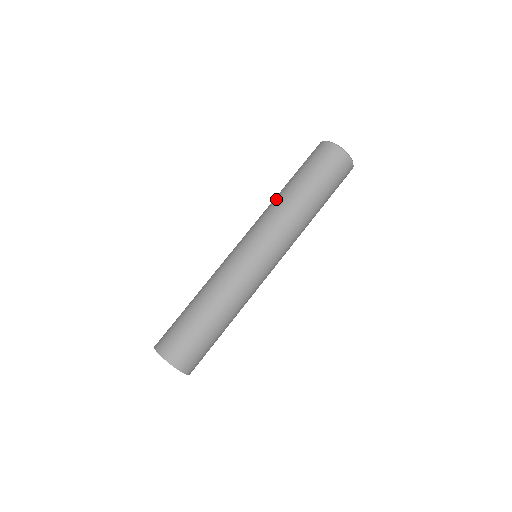
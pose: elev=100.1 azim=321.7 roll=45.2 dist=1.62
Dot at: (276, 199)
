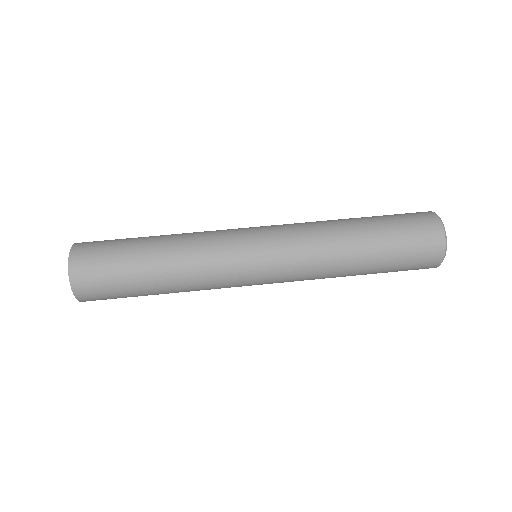
Dot at: (331, 222)
